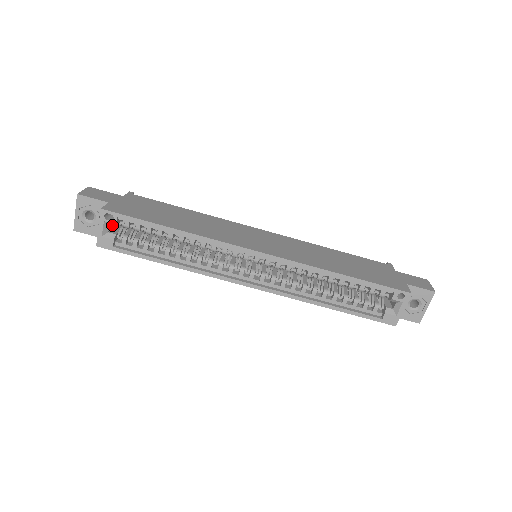
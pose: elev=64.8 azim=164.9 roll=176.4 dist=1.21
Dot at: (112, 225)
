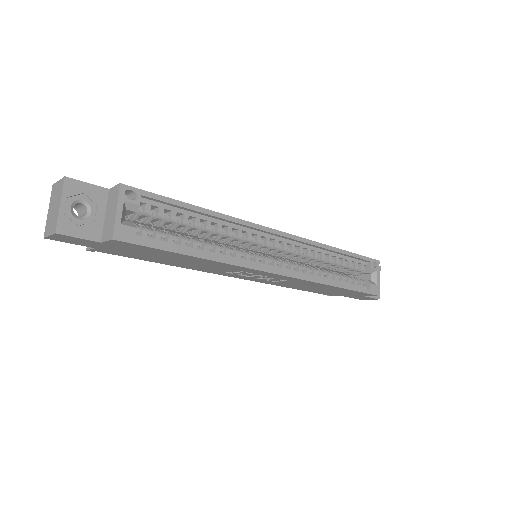
Dot at: (130, 209)
